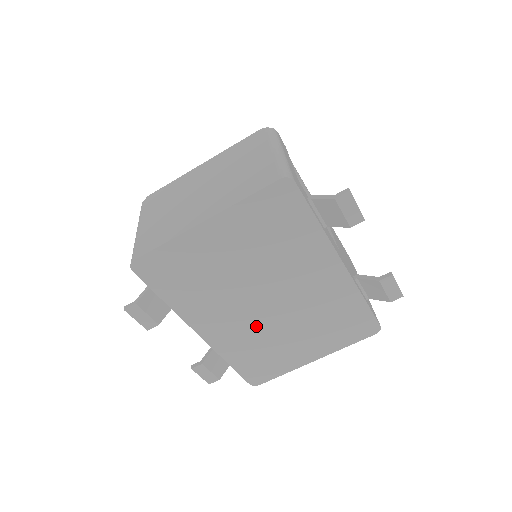
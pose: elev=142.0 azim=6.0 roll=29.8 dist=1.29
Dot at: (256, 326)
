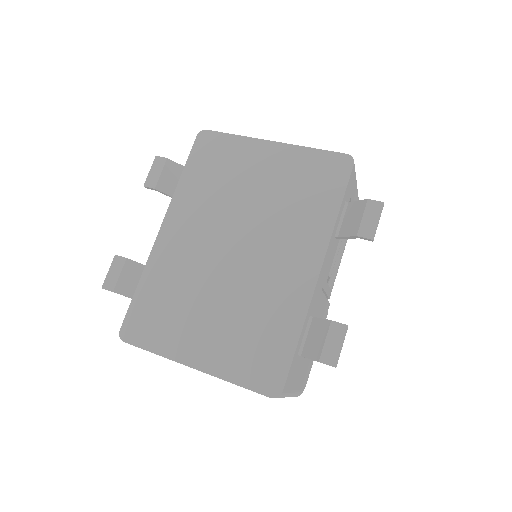
Dot at: (200, 265)
